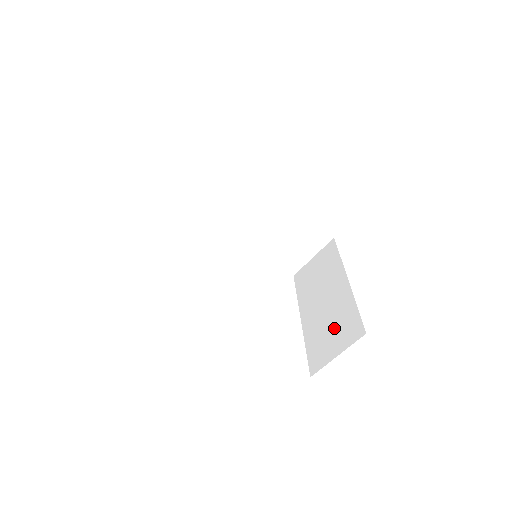
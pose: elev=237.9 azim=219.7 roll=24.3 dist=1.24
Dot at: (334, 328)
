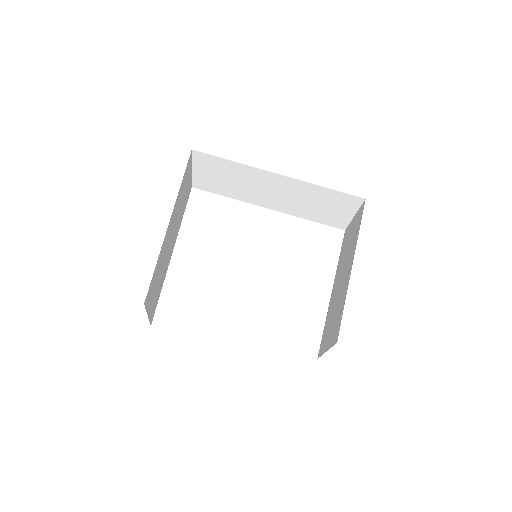
Dot at: (334, 319)
